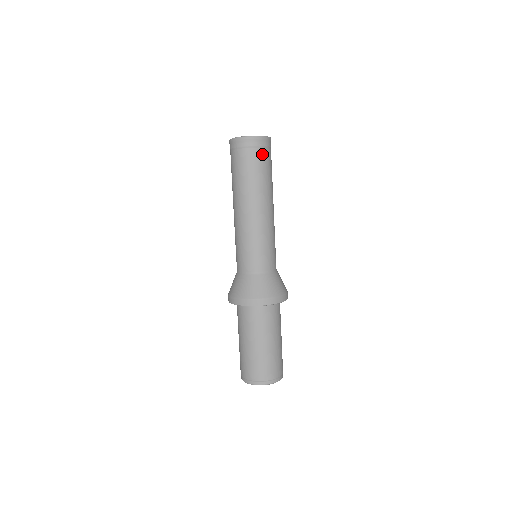
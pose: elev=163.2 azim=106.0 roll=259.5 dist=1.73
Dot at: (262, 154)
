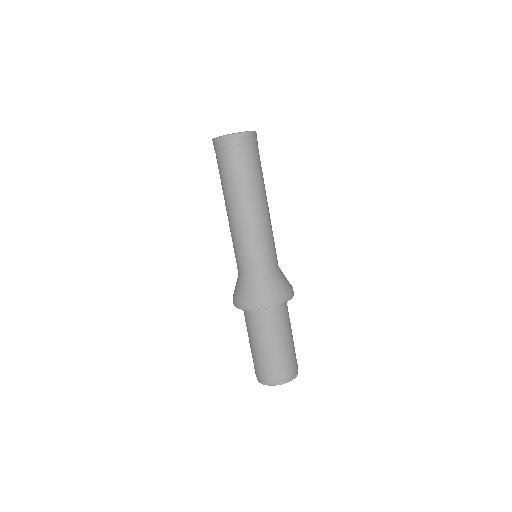
Dot at: (258, 150)
